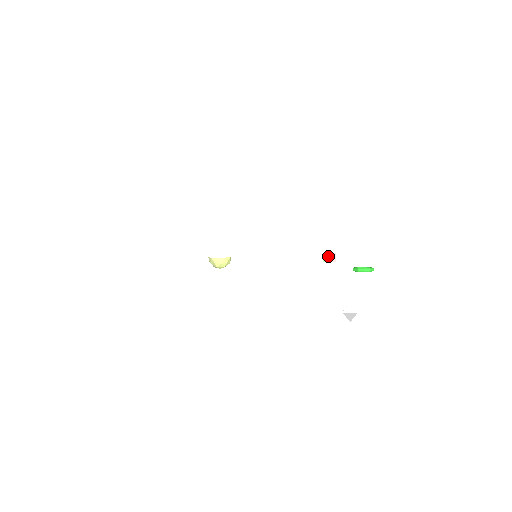
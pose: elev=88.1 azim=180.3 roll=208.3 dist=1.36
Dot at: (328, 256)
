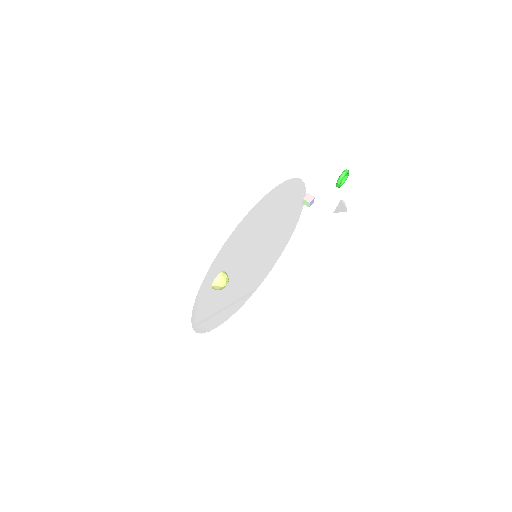
Dot at: (305, 200)
